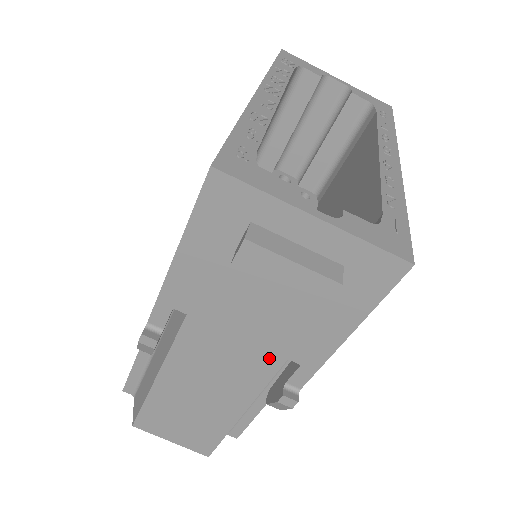
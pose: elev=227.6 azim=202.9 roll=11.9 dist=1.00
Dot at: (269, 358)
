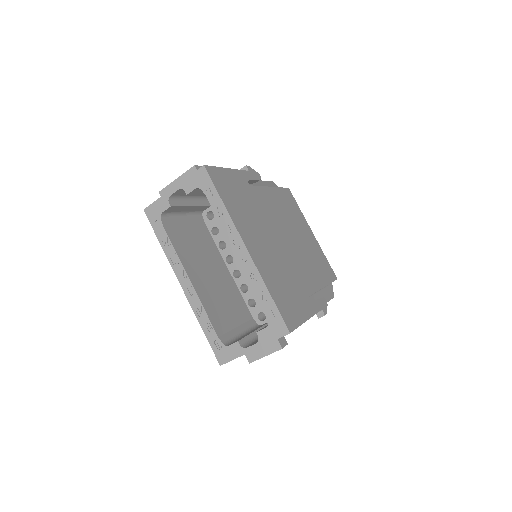
Dot at: occluded
